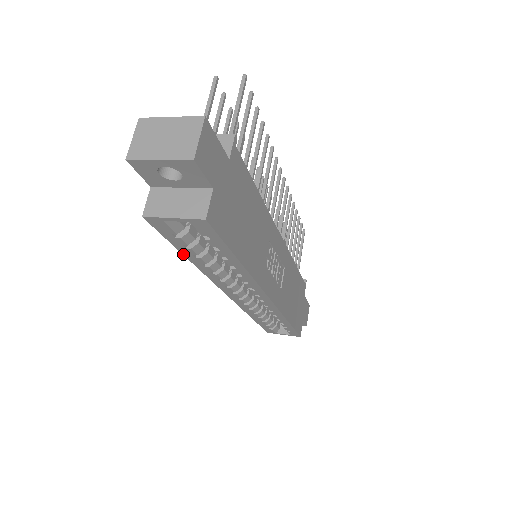
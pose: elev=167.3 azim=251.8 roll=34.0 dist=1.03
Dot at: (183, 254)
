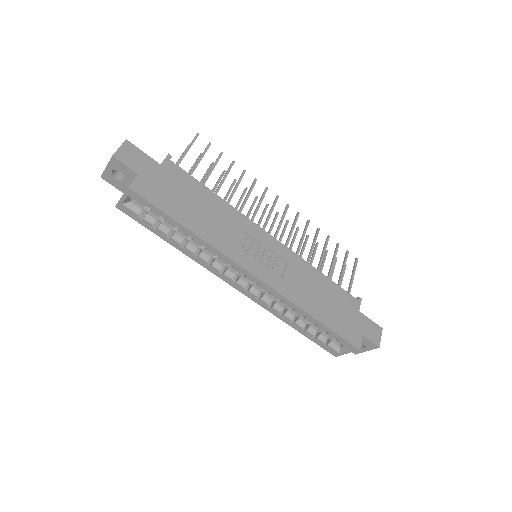
Dot at: (163, 239)
